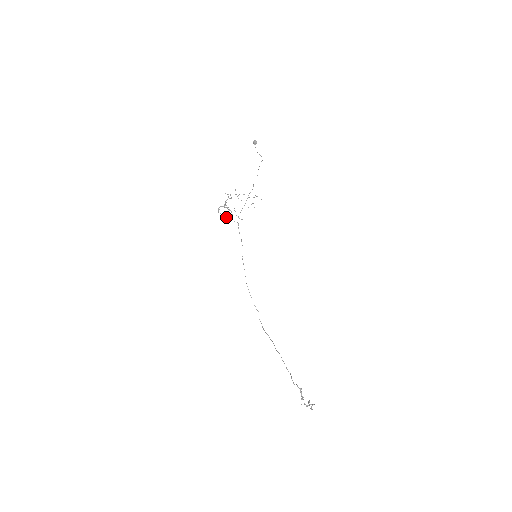
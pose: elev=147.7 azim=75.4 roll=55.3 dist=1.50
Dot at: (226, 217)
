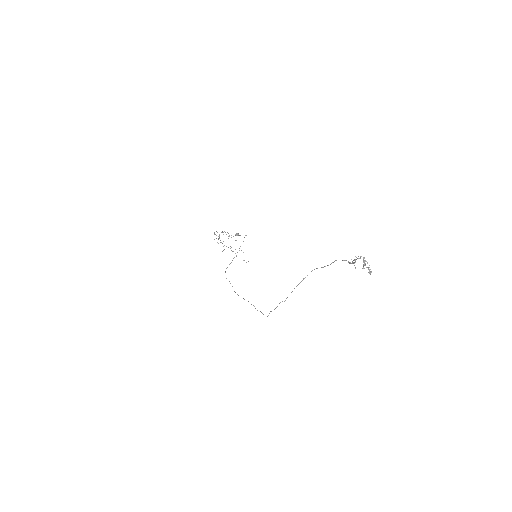
Dot at: occluded
